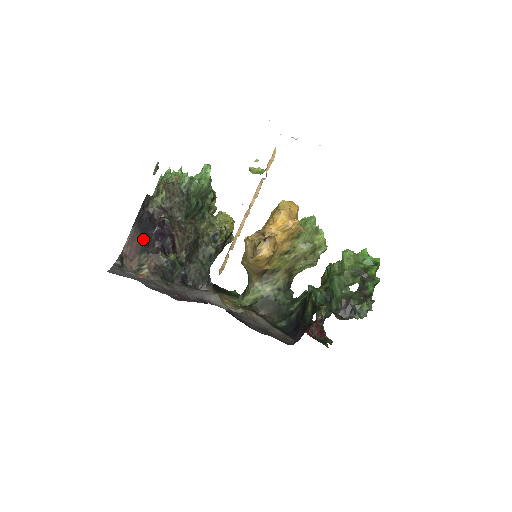
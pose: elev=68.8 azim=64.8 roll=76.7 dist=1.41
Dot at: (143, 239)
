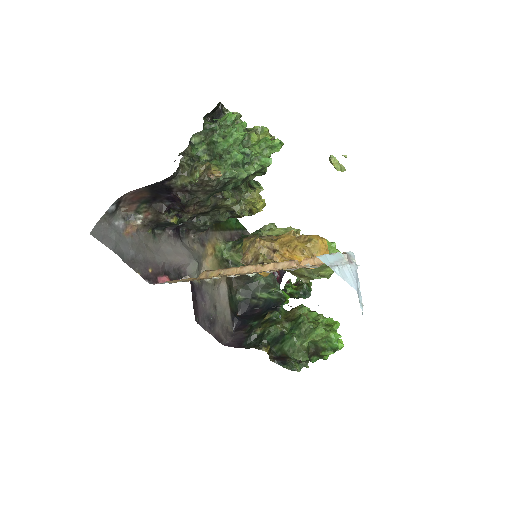
Dot at: (151, 196)
